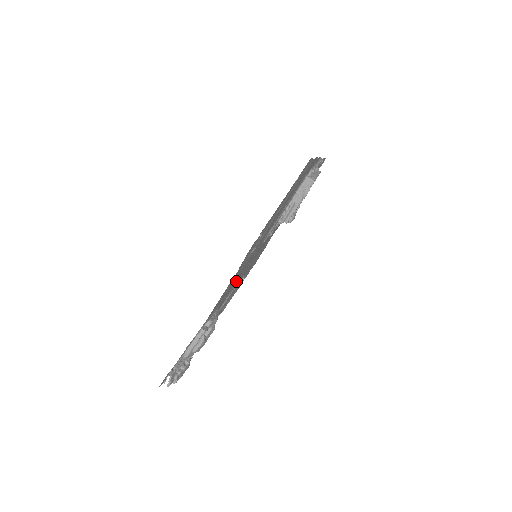
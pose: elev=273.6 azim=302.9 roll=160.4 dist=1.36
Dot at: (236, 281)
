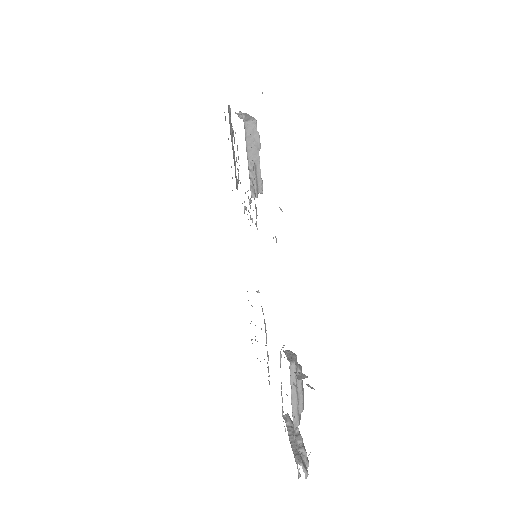
Dot at: occluded
